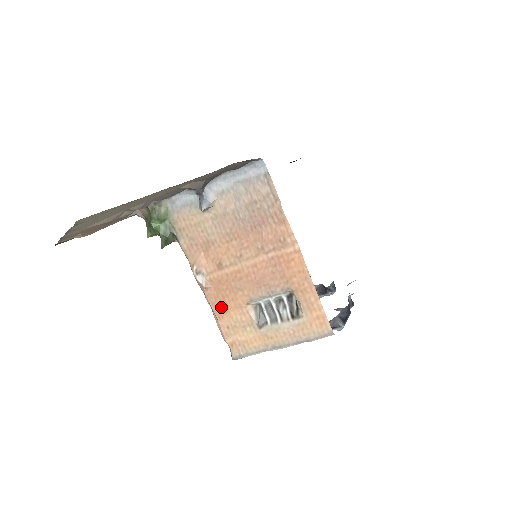
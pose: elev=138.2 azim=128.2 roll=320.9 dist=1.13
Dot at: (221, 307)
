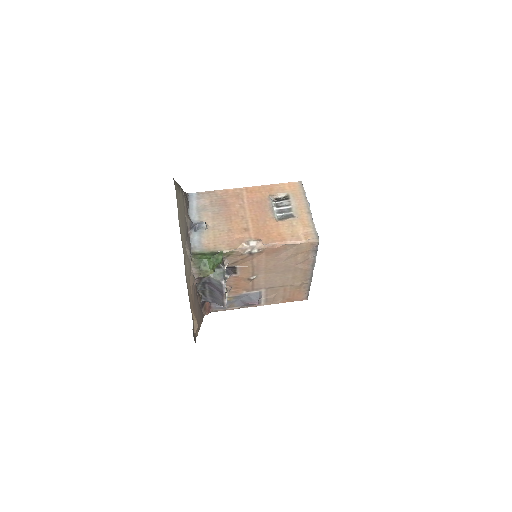
Dot at: (276, 237)
